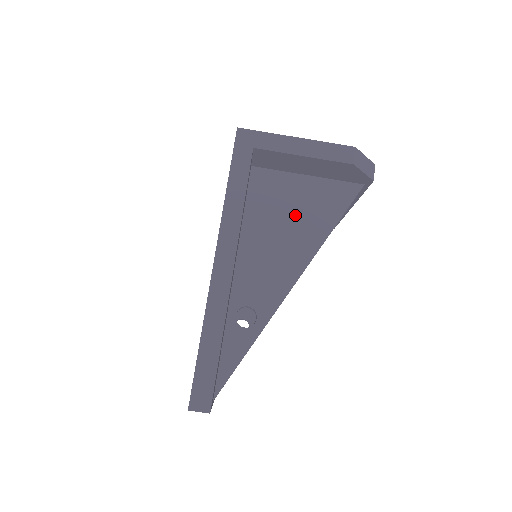
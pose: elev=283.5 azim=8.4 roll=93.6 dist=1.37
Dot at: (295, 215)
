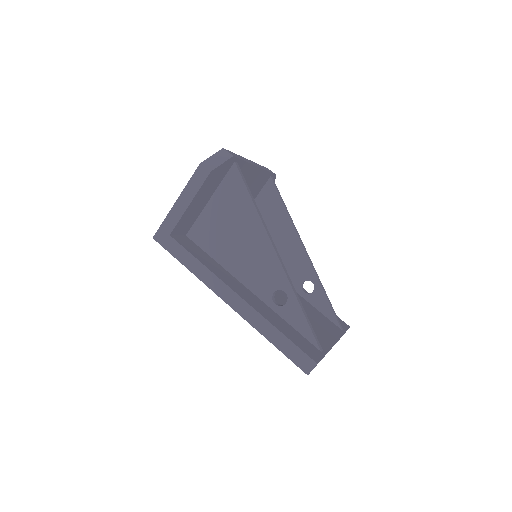
Dot at: (231, 225)
